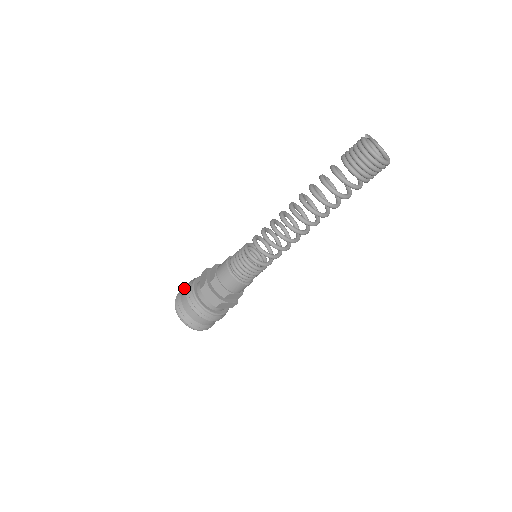
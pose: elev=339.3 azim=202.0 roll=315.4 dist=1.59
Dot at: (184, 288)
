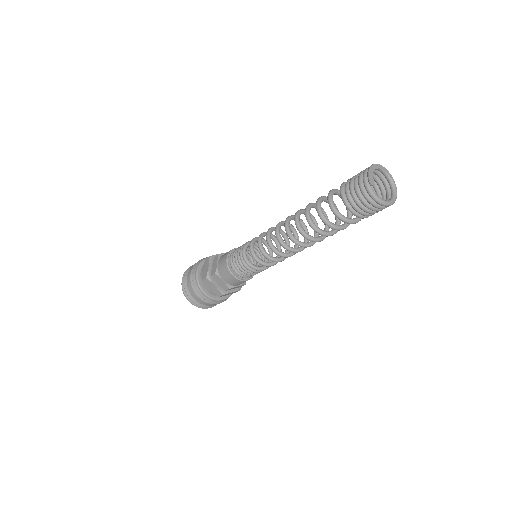
Dot at: (190, 292)
